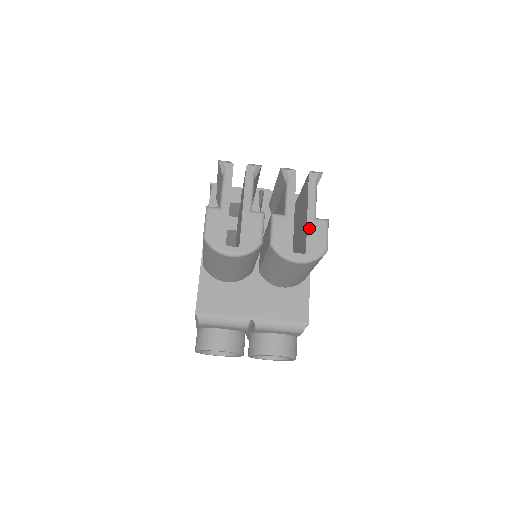
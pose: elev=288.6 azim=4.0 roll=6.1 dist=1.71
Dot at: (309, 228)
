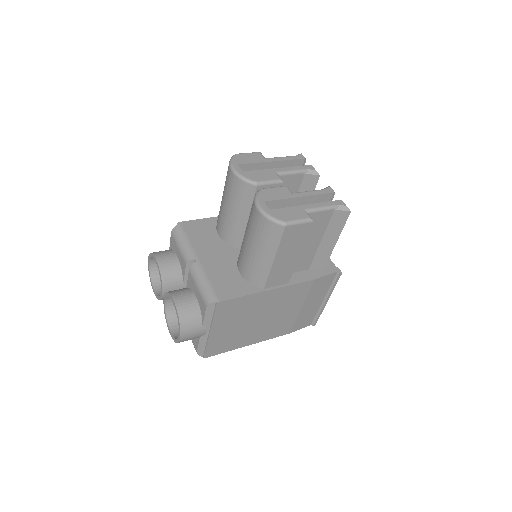
Dot at: (294, 208)
